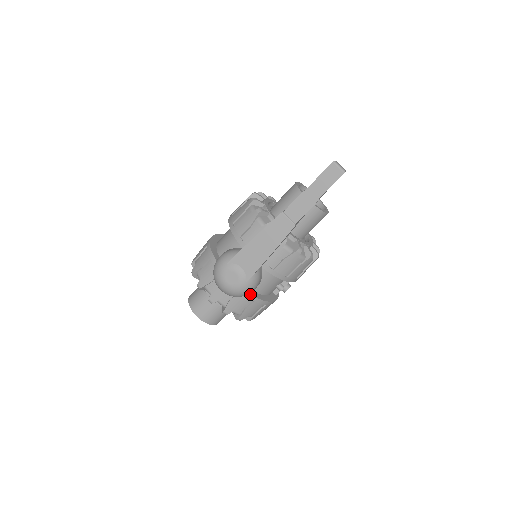
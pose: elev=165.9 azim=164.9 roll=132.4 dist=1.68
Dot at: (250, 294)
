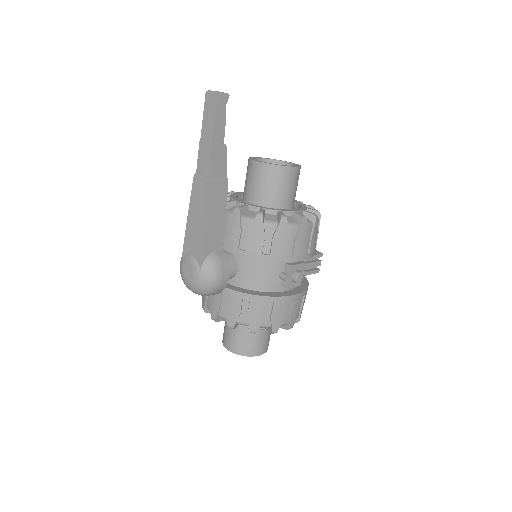
Dot at: (240, 292)
